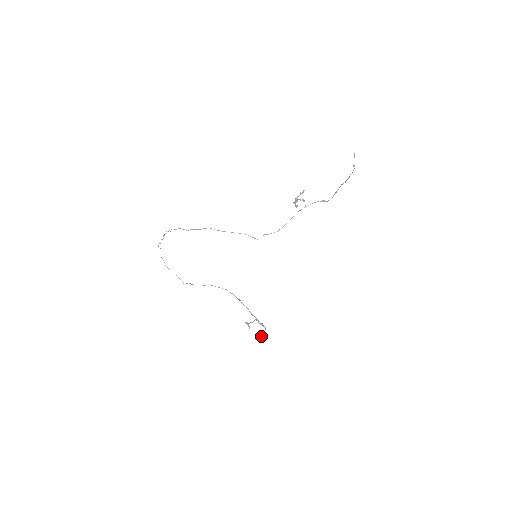
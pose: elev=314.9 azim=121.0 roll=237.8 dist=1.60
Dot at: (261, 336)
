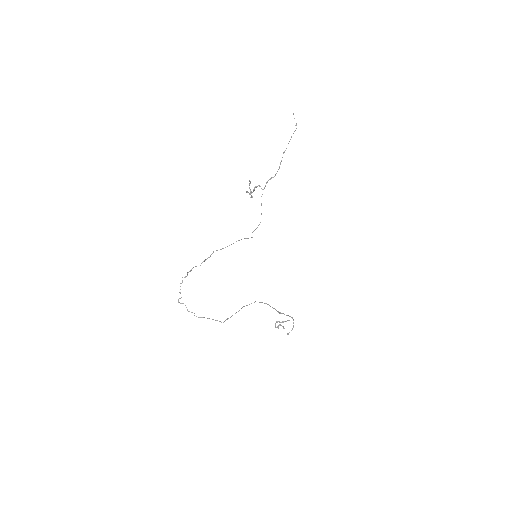
Dot at: occluded
